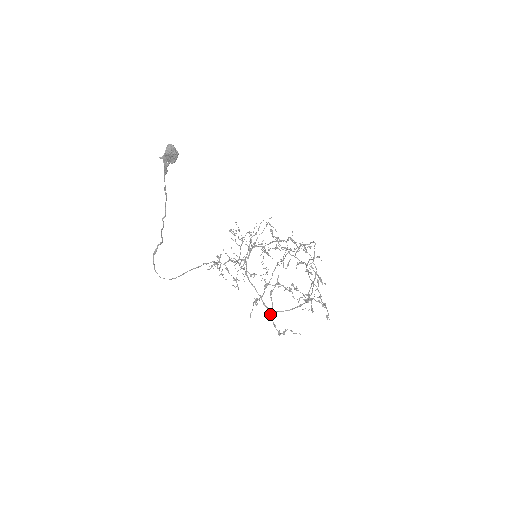
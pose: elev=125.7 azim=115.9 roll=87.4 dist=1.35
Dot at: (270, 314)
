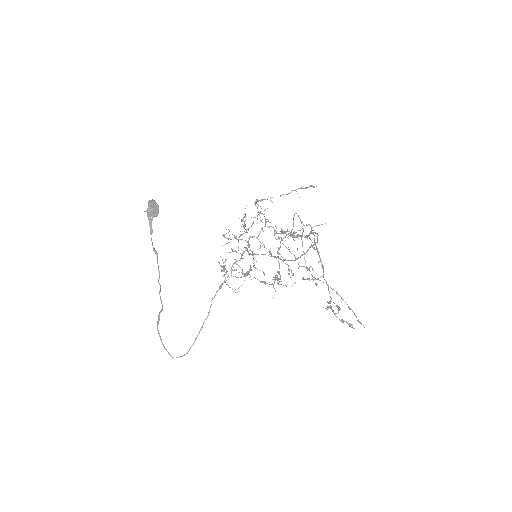
Dot at: (291, 234)
